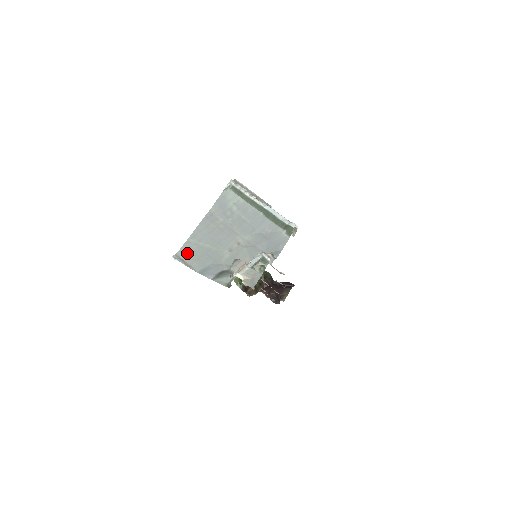
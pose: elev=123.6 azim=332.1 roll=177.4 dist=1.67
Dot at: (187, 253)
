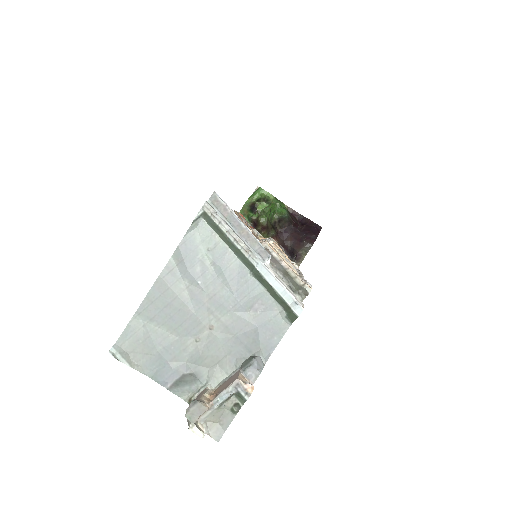
Dot at: (132, 341)
